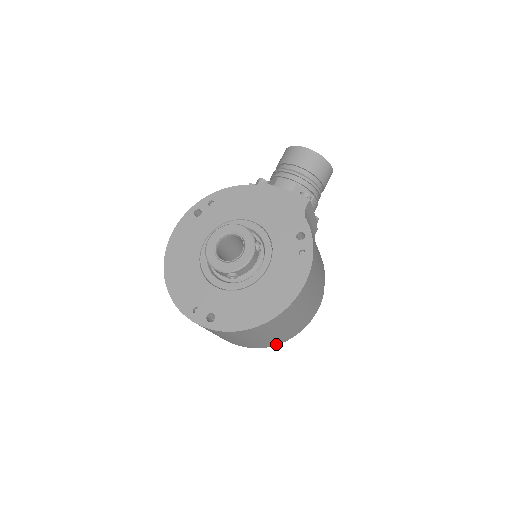
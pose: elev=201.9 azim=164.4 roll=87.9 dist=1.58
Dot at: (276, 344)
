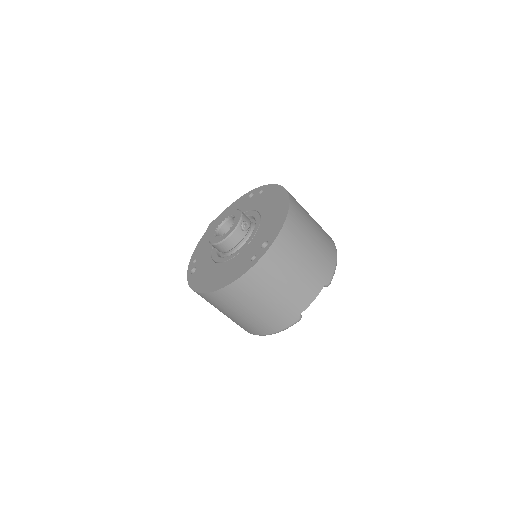
Dot at: (335, 259)
